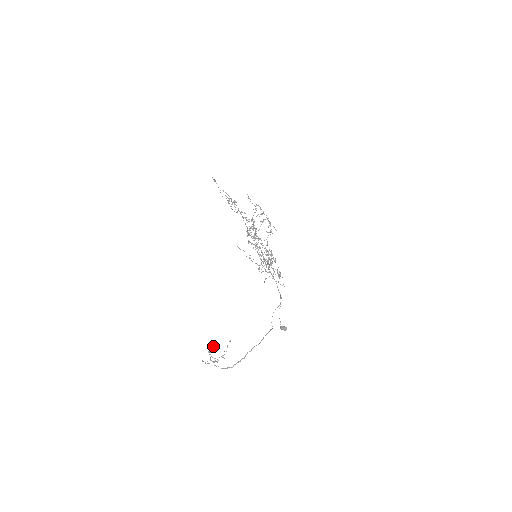
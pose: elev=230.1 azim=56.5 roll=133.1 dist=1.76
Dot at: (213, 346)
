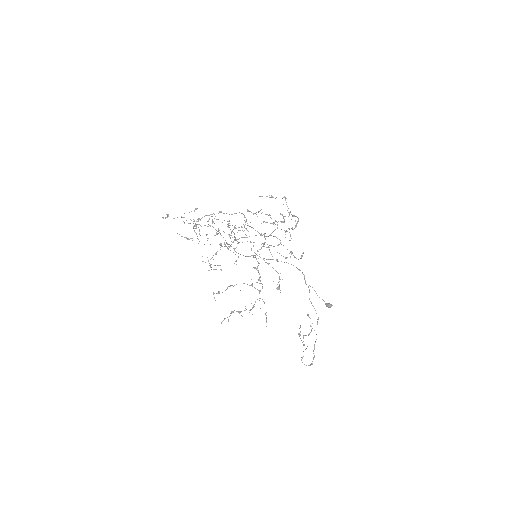
Dot at: (299, 328)
